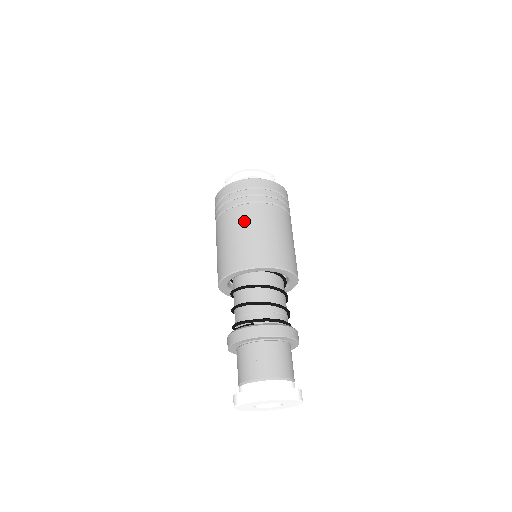
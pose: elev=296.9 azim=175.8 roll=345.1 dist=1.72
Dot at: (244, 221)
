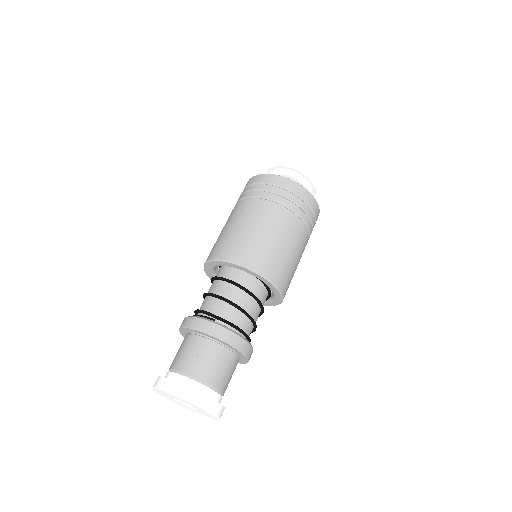
Dot at: (261, 217)
